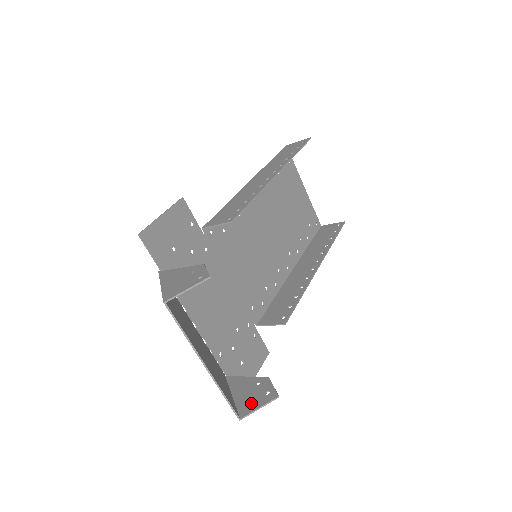
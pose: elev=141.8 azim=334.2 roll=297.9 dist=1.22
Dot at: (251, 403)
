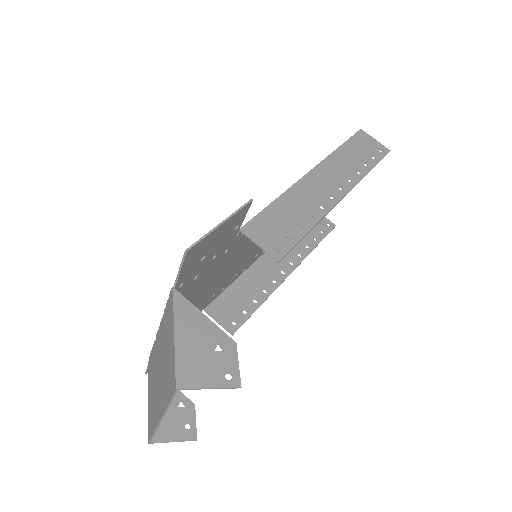
Dot at: (167, 429)
